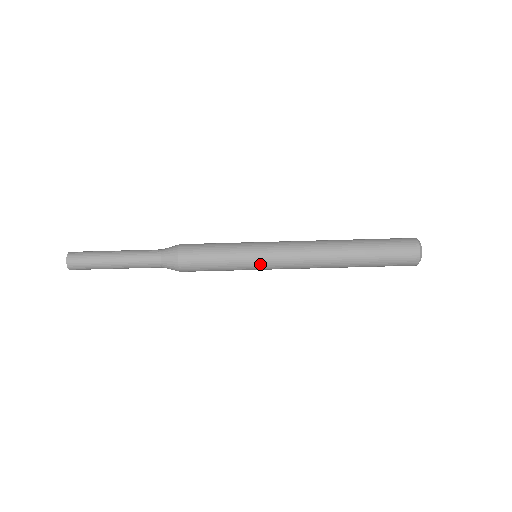
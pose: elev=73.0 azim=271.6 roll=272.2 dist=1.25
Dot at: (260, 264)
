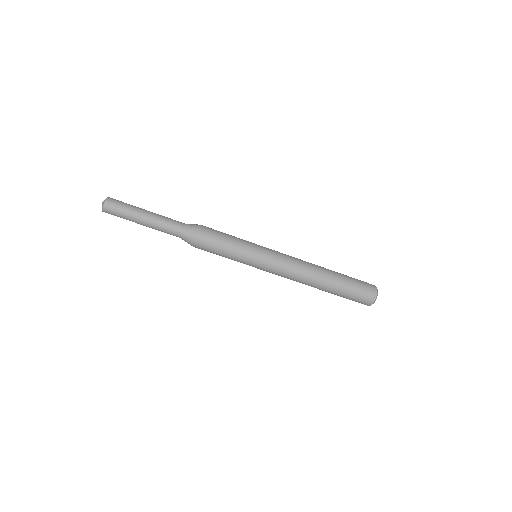
Dot at: (261, 256)
